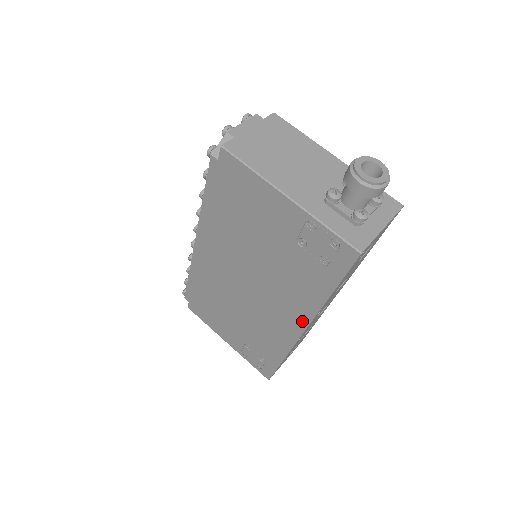
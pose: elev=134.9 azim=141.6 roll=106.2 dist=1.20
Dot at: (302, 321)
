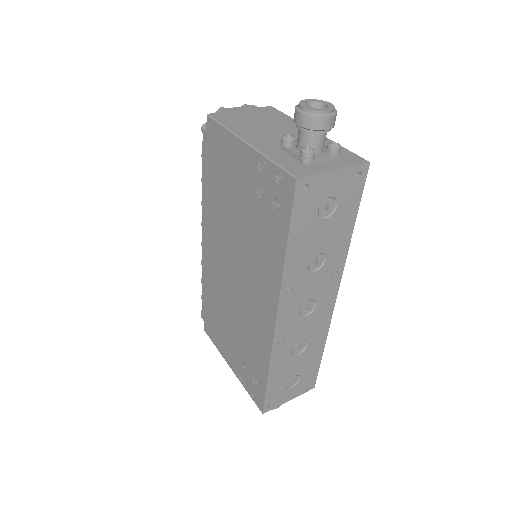
Dot at: (273, 302)
